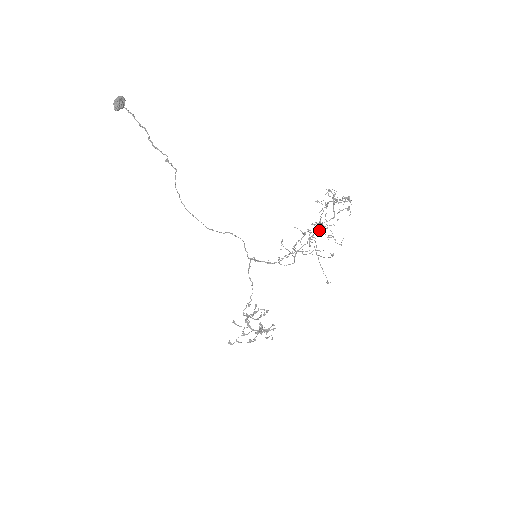
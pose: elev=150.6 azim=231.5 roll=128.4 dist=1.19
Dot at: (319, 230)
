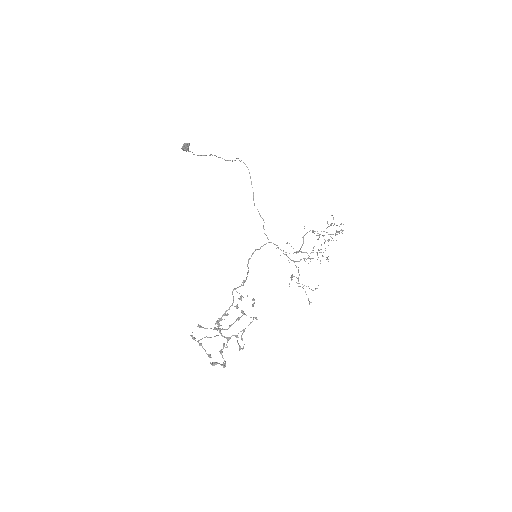
Dot at: (309, 258)
